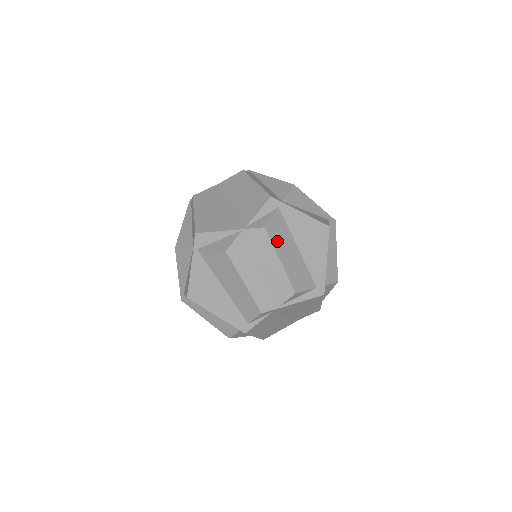
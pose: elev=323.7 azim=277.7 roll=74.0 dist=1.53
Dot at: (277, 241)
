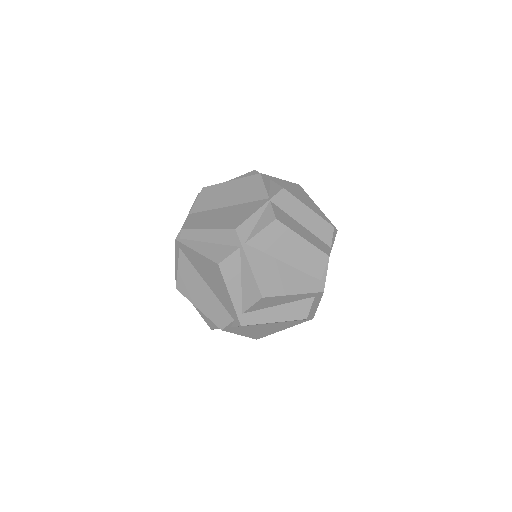
Dot at: occluded
